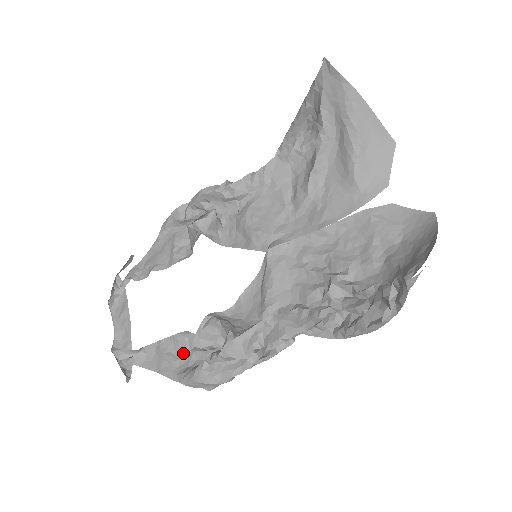
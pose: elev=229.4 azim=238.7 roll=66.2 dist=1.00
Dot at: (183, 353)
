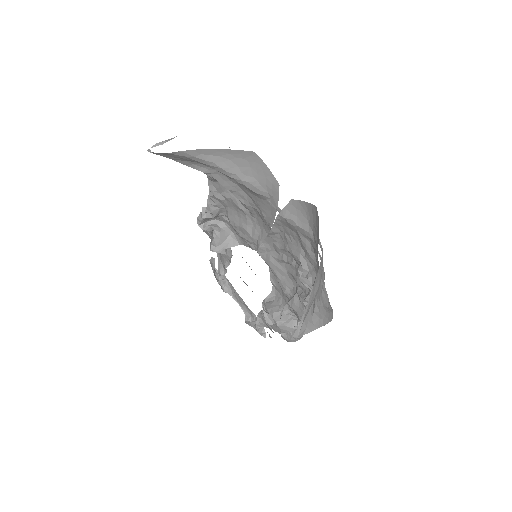
Dot at: occluded
